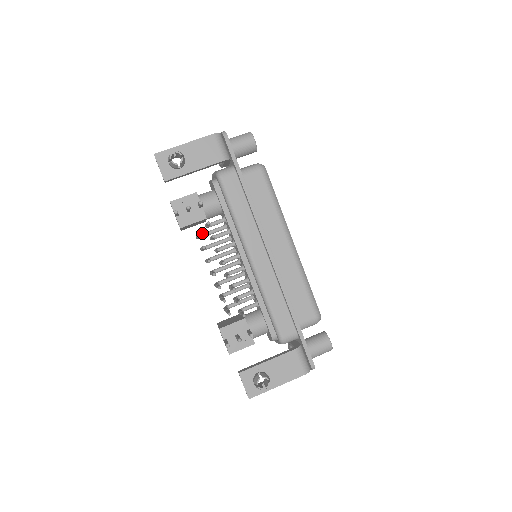
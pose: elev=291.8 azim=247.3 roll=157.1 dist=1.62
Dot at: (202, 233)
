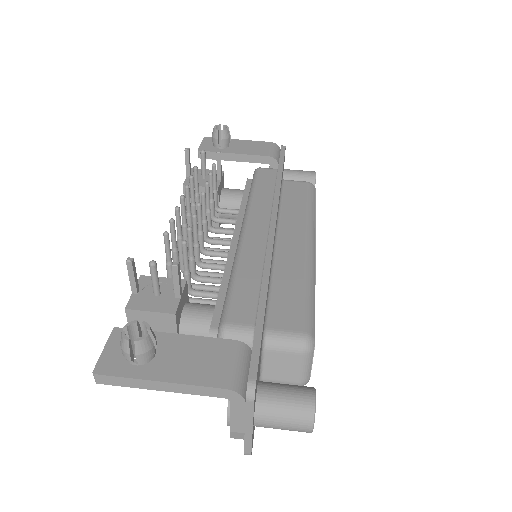
Dot at: occluded
